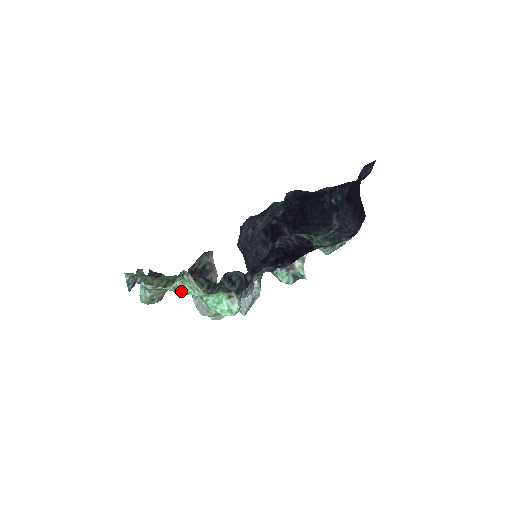
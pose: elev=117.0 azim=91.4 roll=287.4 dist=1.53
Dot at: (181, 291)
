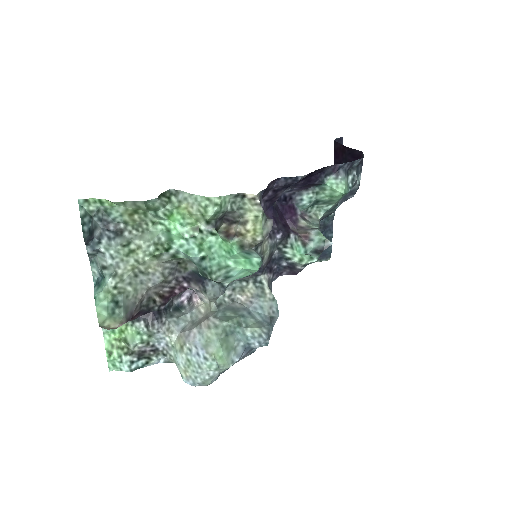
Dot at: (167, 244)
